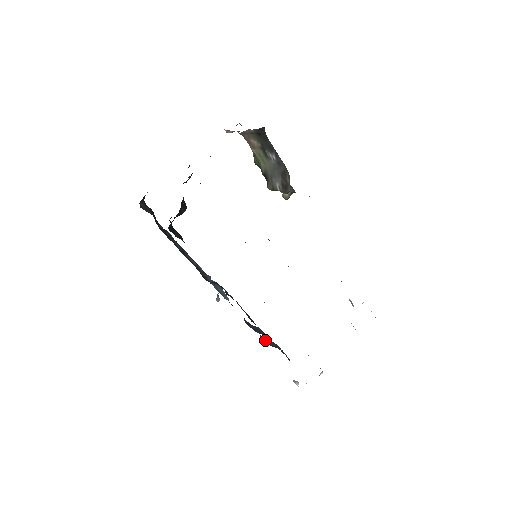
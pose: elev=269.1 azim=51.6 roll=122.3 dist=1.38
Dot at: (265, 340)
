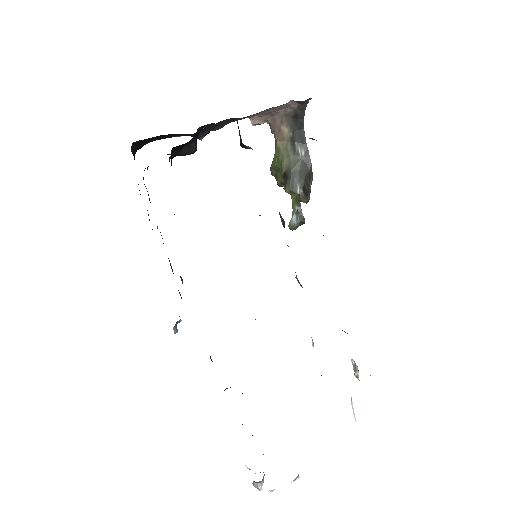
Dot at: occluded
